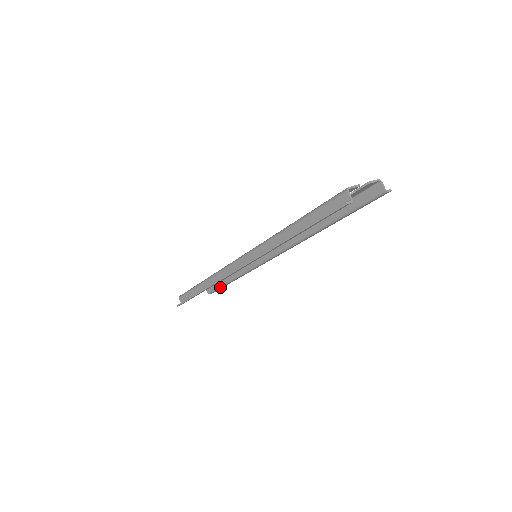
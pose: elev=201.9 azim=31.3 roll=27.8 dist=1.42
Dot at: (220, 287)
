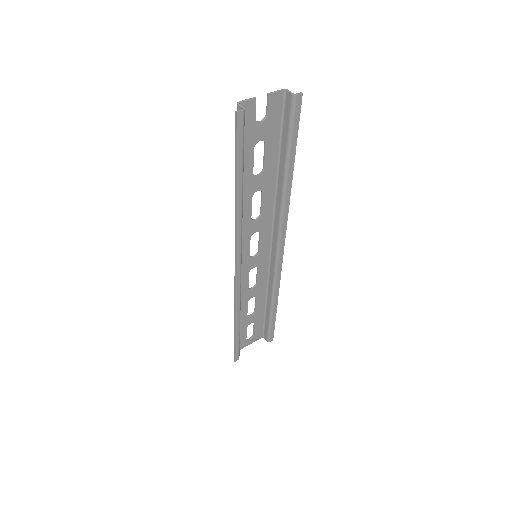
Dot at: (270, 326)
